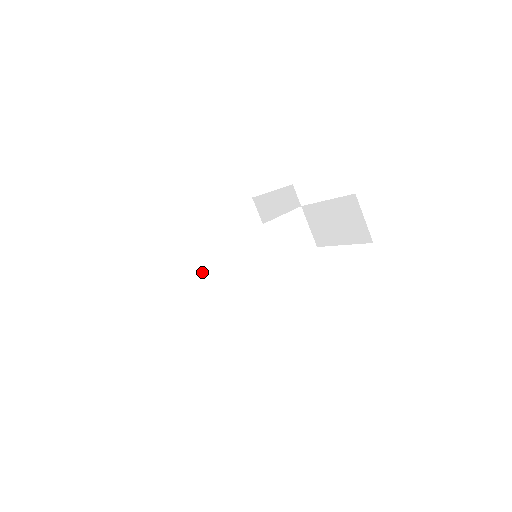
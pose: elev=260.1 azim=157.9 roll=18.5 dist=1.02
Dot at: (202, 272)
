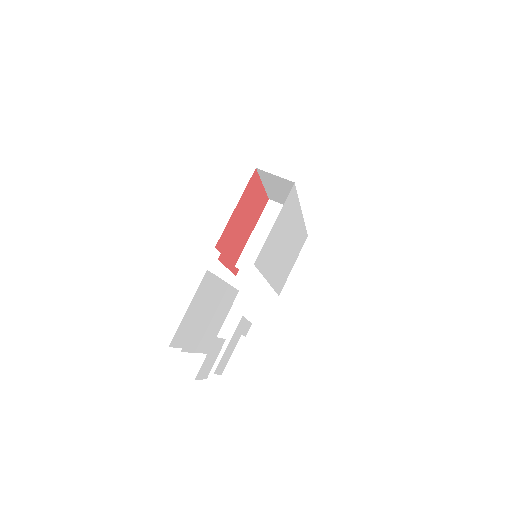
Dot at: (270, 291)
